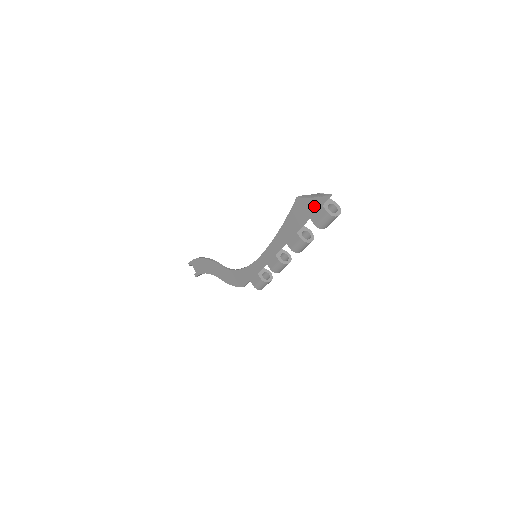
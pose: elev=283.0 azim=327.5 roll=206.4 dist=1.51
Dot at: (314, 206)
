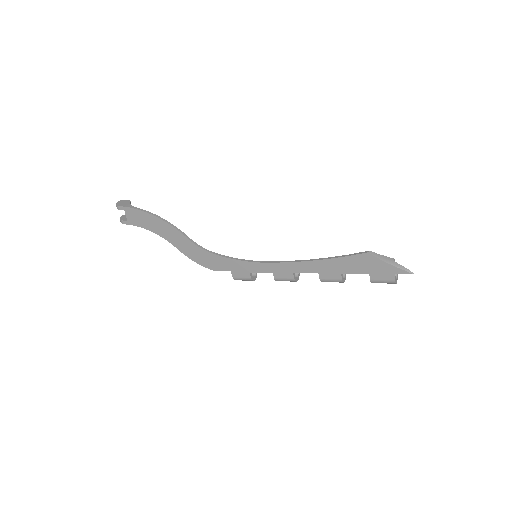
Dot at: (384, 269)
